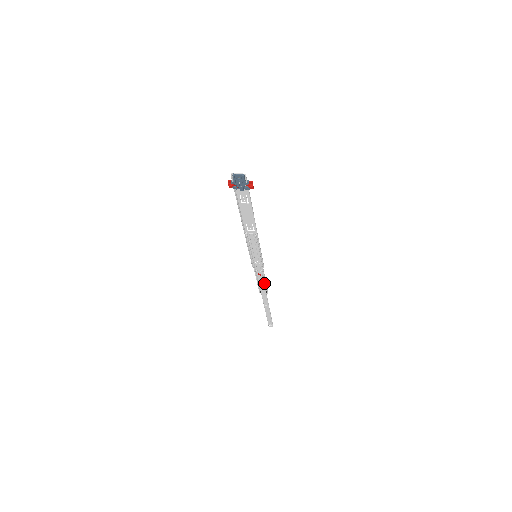
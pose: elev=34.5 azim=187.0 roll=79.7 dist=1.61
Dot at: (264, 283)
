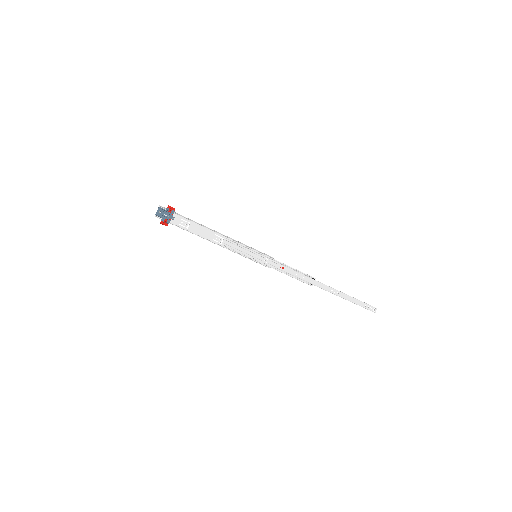
Dot at: (298, 273)
